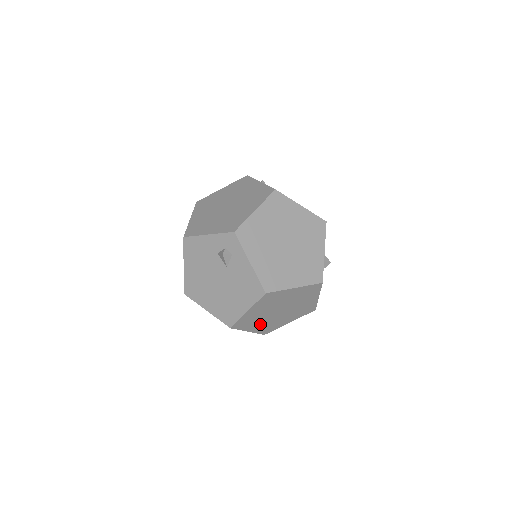
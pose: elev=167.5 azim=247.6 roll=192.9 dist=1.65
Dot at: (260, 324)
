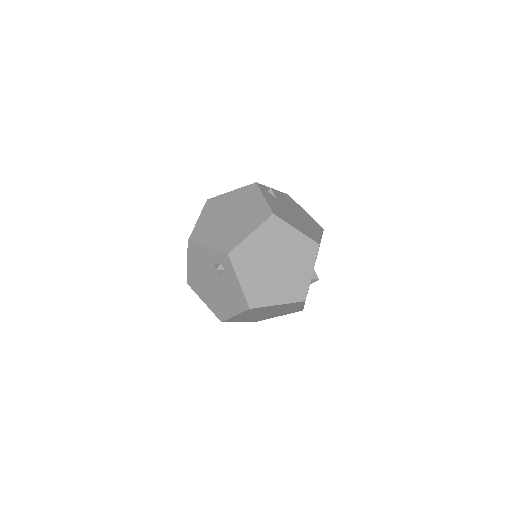
Dot at: (250, 319)
